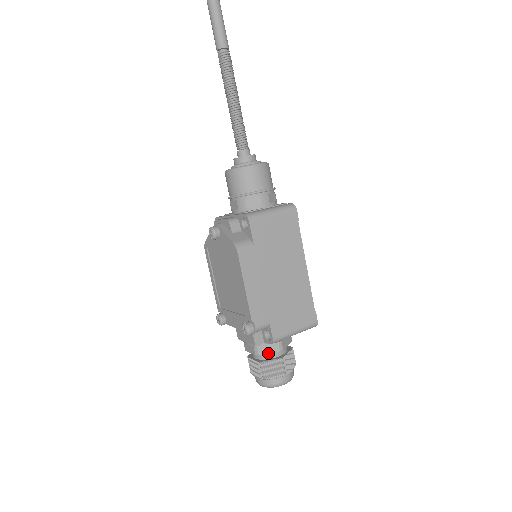
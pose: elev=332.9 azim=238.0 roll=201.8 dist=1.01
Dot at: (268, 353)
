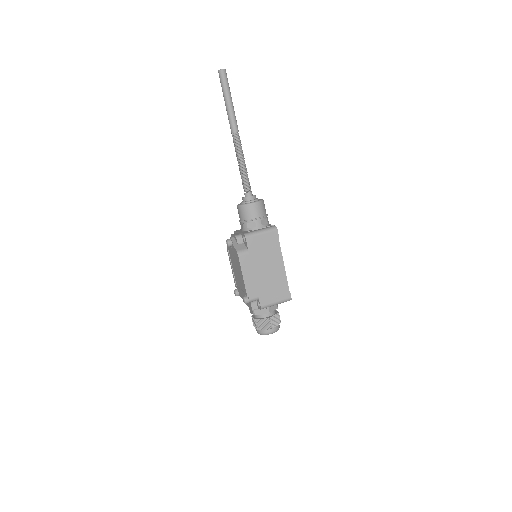
Dot at: (261, 314)
